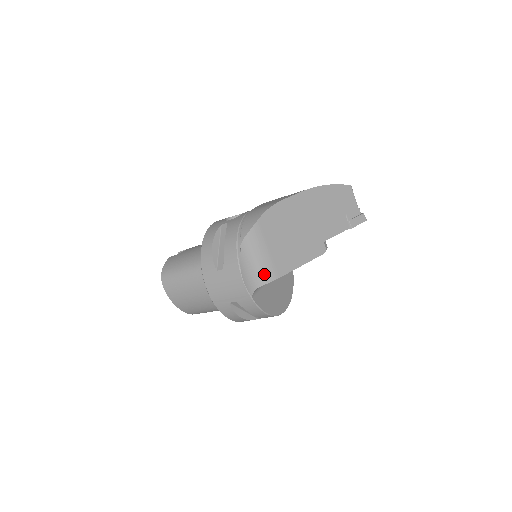
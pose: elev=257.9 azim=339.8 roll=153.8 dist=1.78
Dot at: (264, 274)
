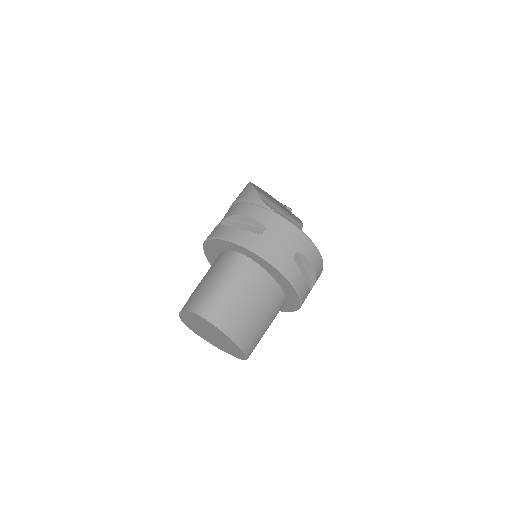
Dot at: (294, 221)
